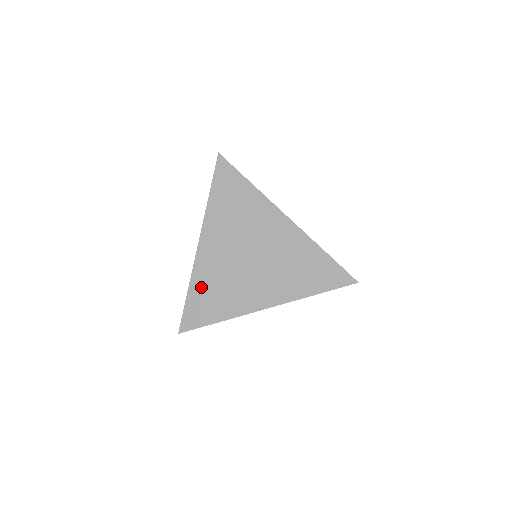
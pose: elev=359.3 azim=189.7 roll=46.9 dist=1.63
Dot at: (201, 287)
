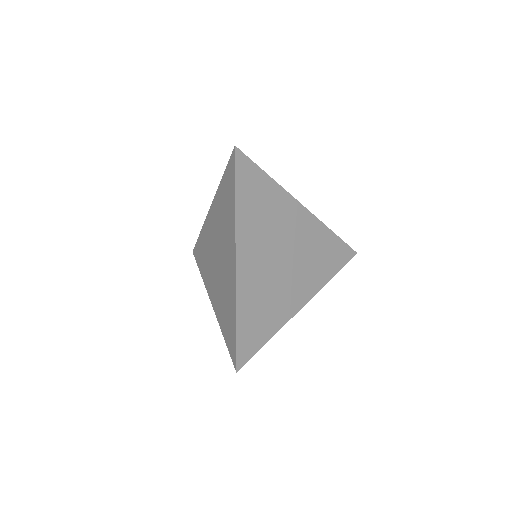
Dot at: (248, 309)
